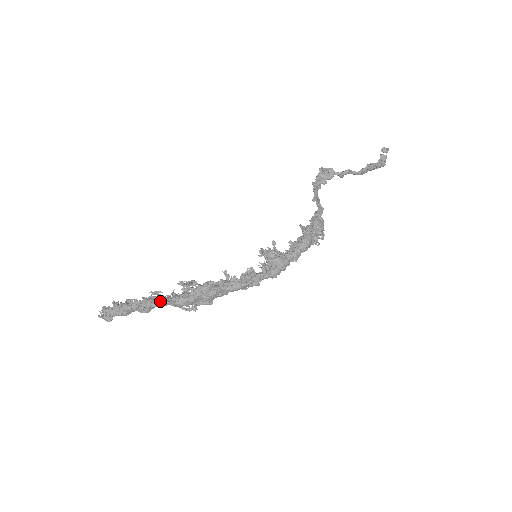
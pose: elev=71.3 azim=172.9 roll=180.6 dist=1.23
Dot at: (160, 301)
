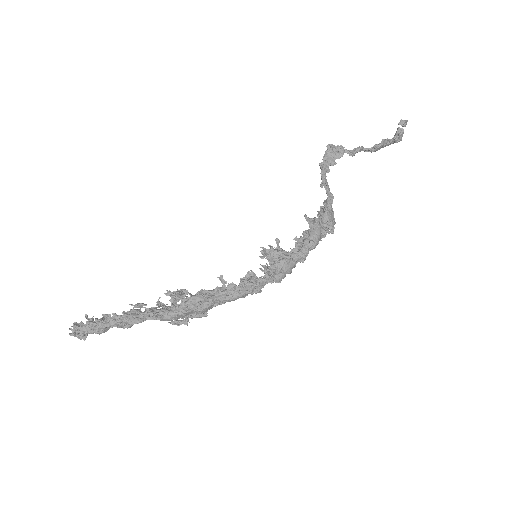
Dot at: (144, 316)
